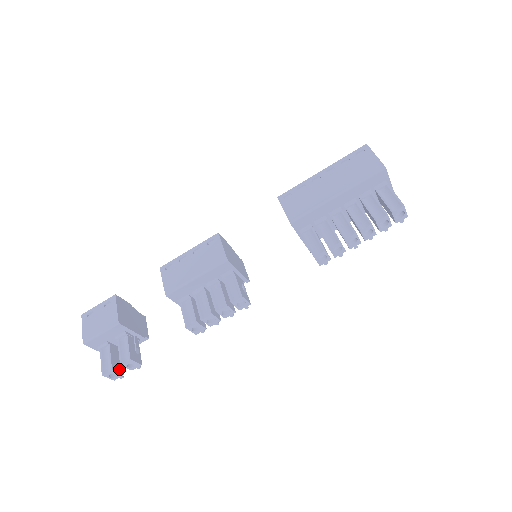
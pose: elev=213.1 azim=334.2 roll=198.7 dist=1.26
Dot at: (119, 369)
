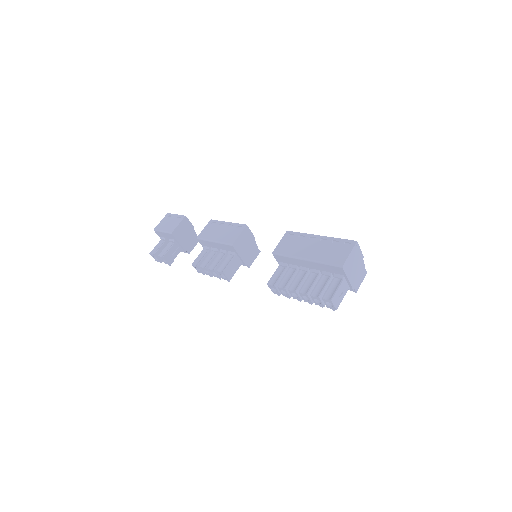
Dot at: occluded
